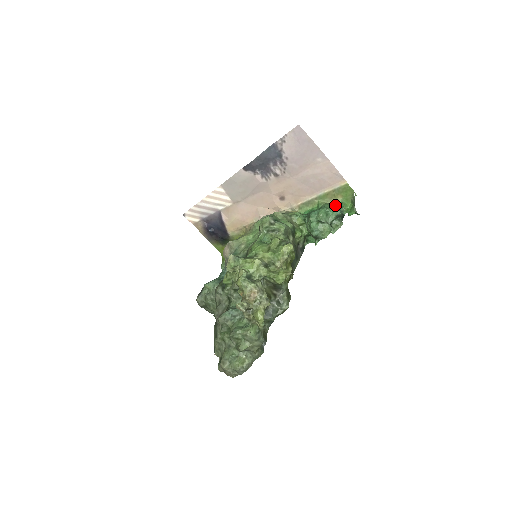
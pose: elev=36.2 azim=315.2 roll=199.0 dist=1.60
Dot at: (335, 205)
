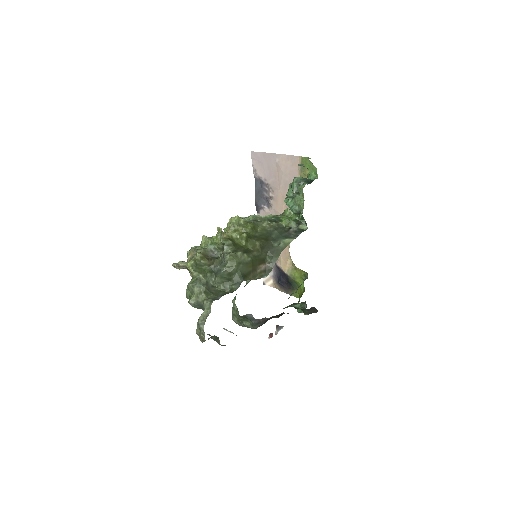
Dot at: occluded
